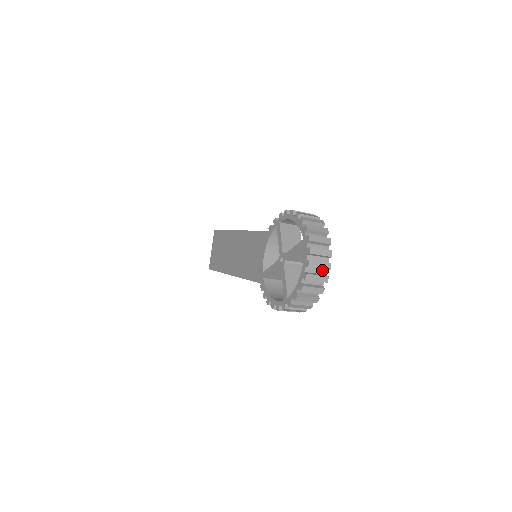
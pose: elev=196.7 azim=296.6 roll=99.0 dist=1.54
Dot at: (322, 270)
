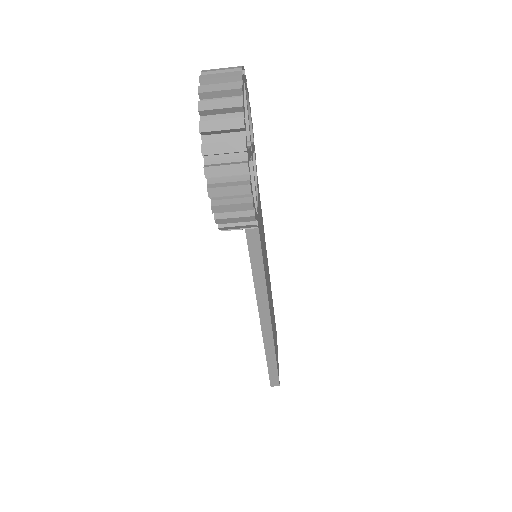
Dot at: occluded
